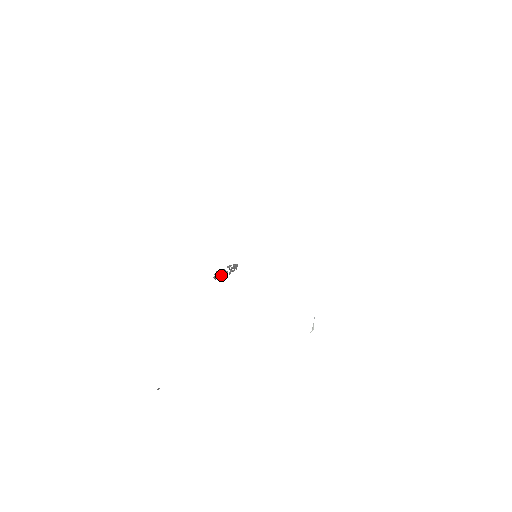
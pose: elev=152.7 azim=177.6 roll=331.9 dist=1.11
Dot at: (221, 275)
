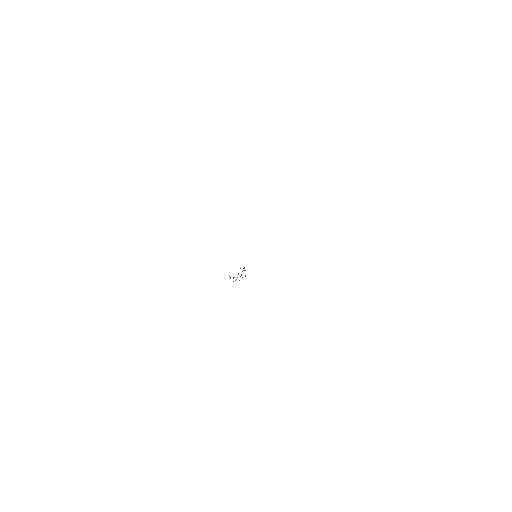
Dot at: occluded
